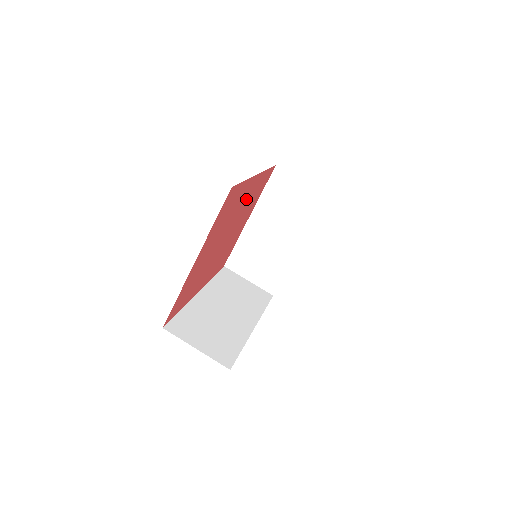
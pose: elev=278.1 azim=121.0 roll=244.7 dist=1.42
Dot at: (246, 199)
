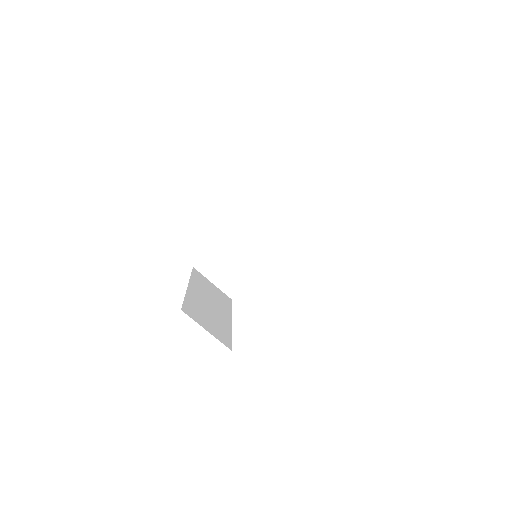
Dot at: occluded
